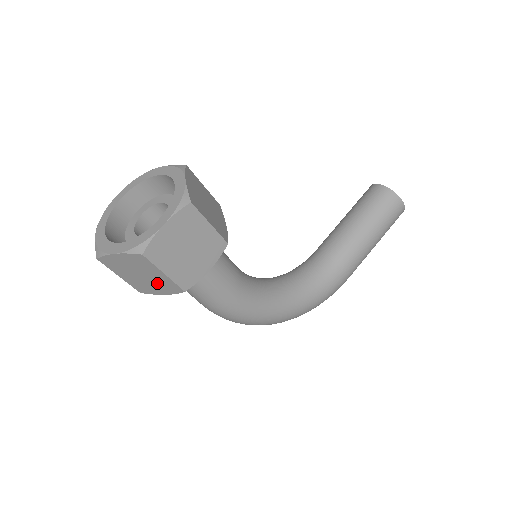
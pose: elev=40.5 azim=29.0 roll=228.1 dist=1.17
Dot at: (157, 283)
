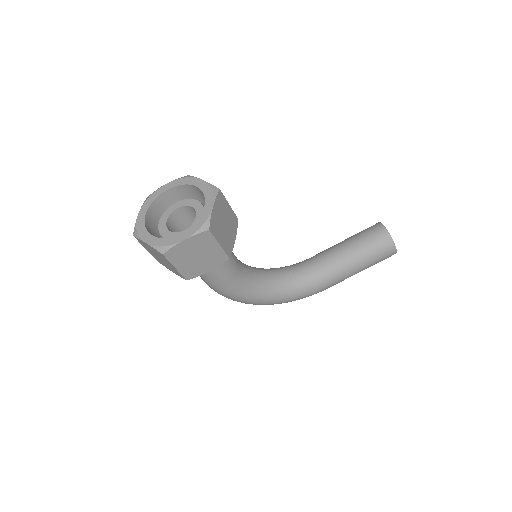
Dot at: (170, 267)
